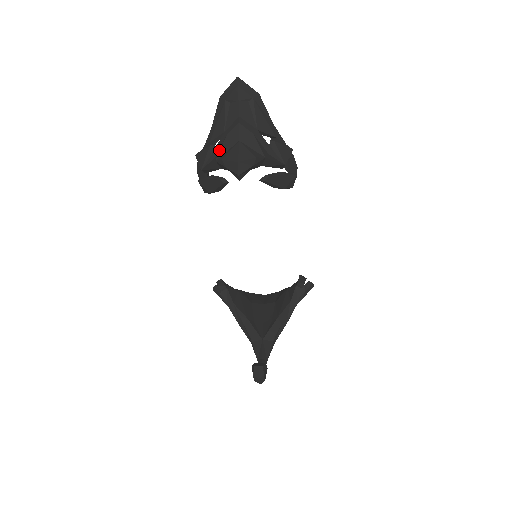
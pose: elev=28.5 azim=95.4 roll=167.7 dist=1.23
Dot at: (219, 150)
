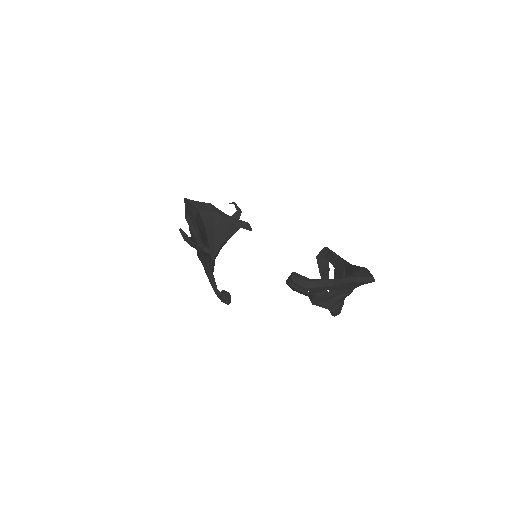
Dot at: (333, 303)
